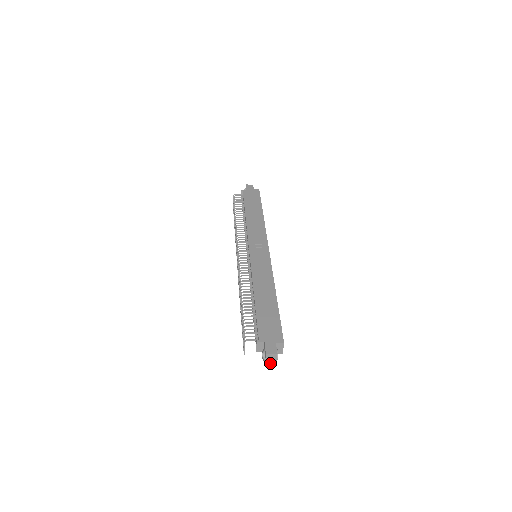
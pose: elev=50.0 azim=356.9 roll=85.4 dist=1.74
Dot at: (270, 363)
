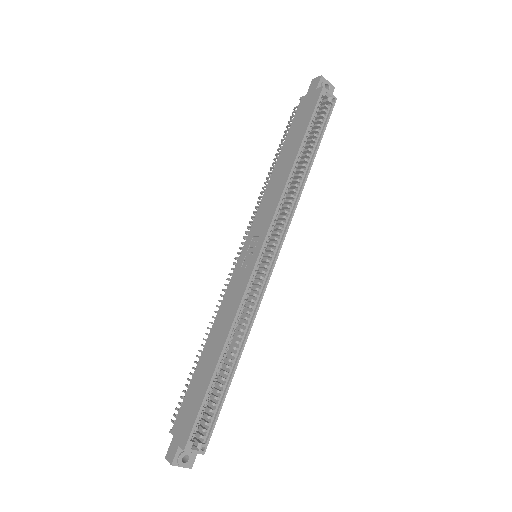
Dot at: occluded
